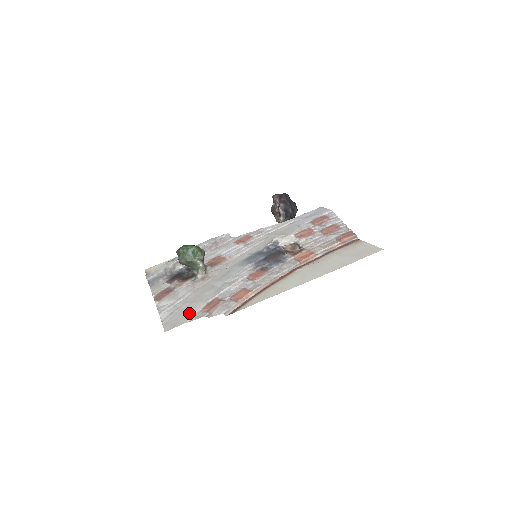
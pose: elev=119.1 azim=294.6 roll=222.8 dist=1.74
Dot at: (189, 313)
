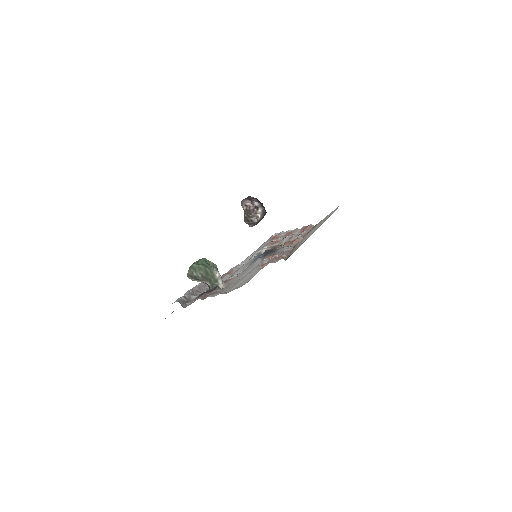
Dot at: (253, 273)
